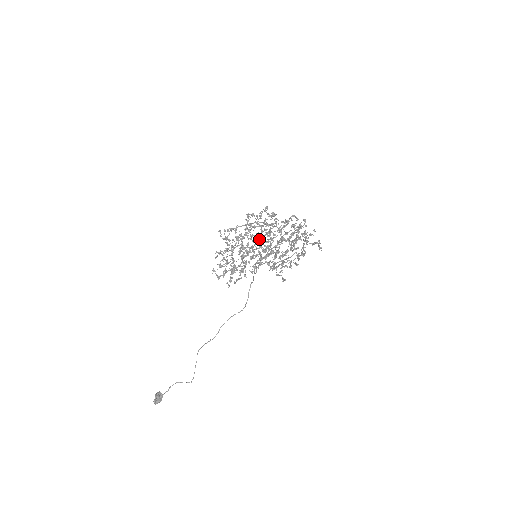
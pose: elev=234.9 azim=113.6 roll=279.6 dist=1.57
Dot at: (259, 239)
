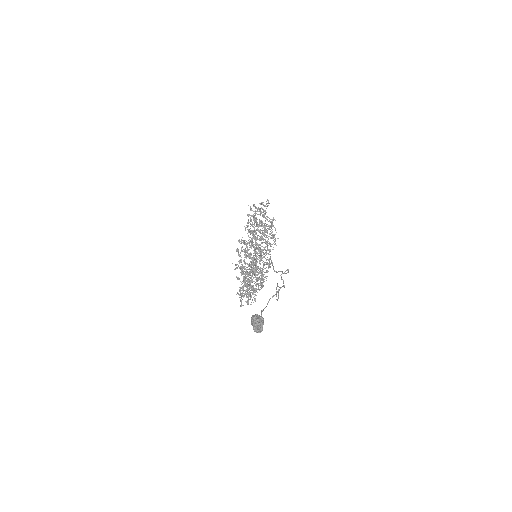
Dot at: occluded
